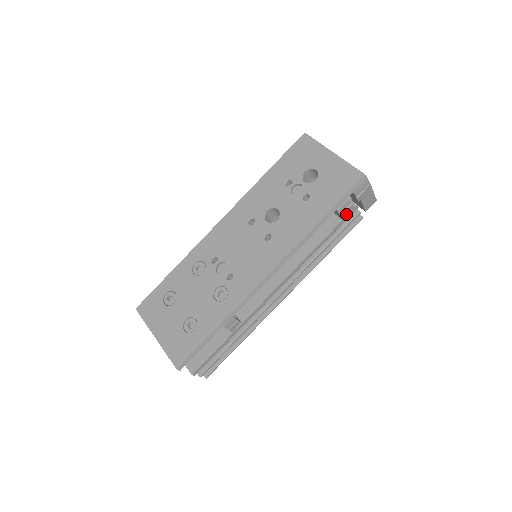
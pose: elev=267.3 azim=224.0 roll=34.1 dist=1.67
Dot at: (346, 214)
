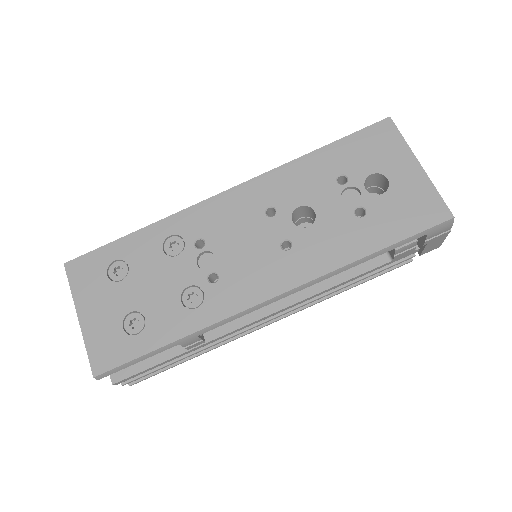
Dot at: (401, 255)
